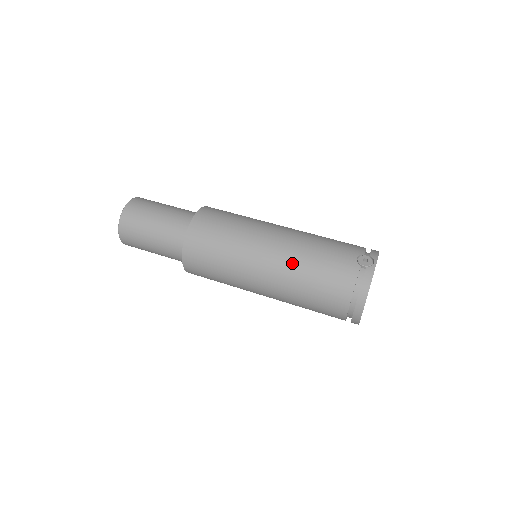
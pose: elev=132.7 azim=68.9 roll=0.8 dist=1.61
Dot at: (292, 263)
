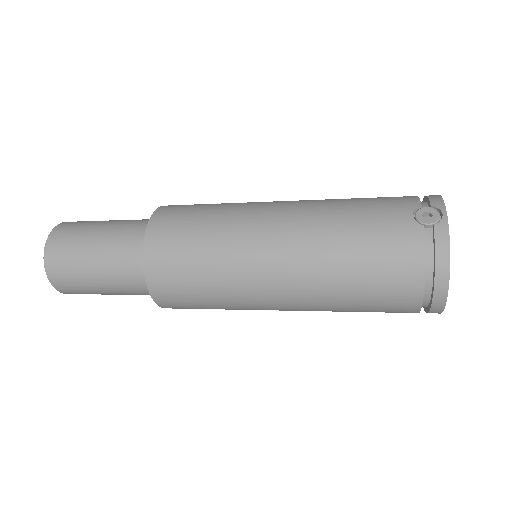
Dot at: (315, 253)
